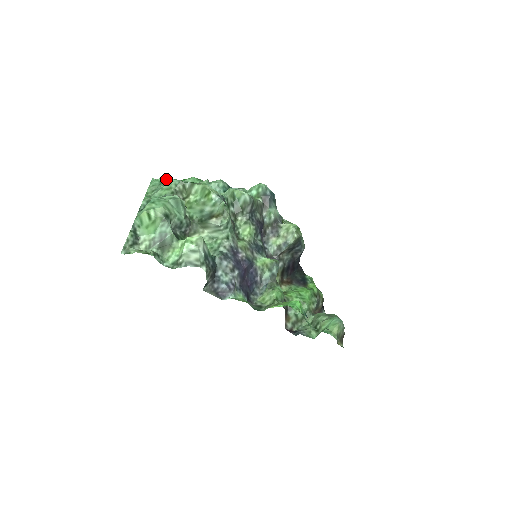
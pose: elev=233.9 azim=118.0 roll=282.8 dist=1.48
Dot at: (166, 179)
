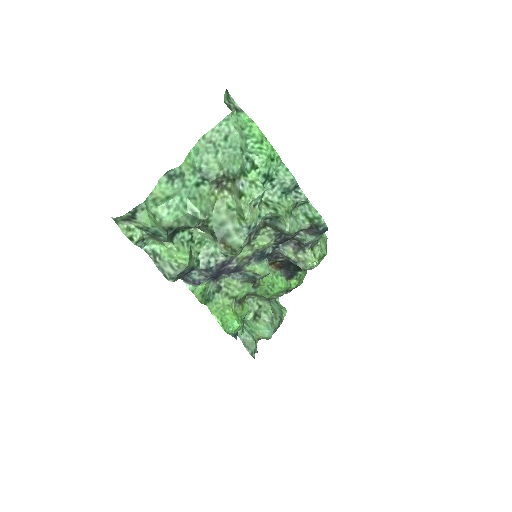
Dot at: (237, 137)
